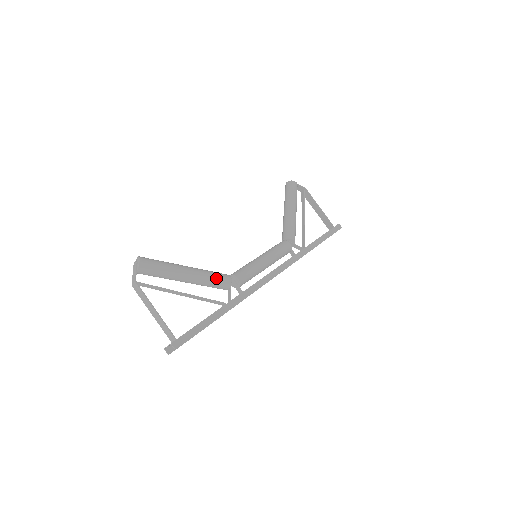
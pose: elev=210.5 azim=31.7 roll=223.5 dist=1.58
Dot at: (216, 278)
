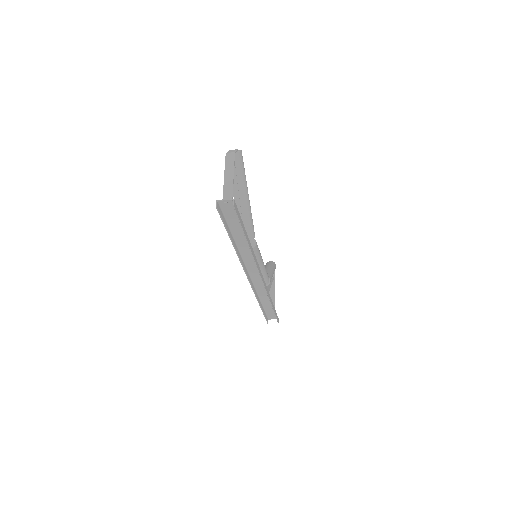
Dot at: (252, 223)
